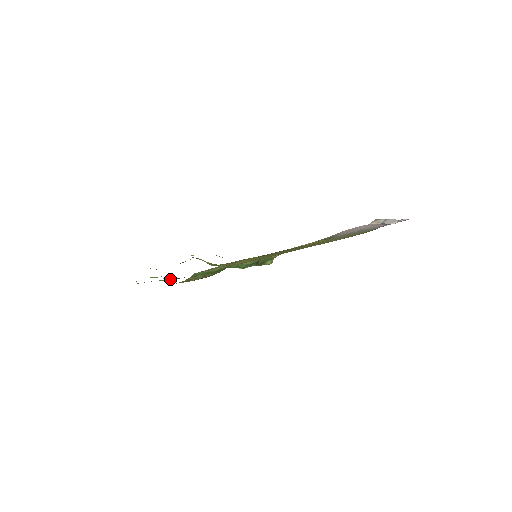
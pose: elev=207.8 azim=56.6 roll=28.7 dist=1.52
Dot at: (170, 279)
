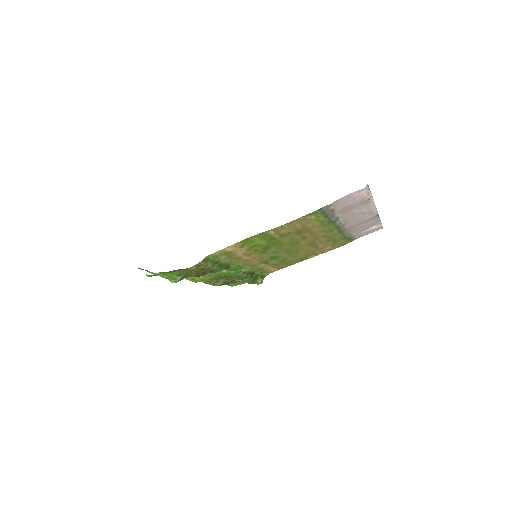
Dot at: (177, 276)
